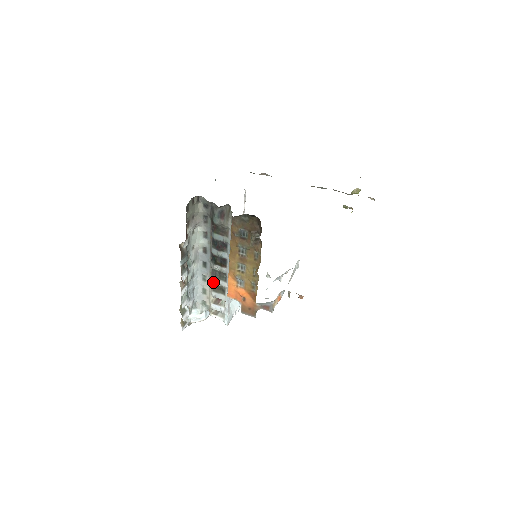
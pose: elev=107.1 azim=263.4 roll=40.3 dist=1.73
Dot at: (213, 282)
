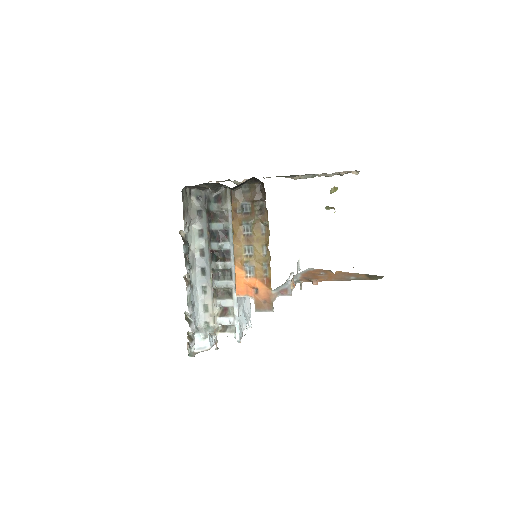
Dot at: (217, 285)
